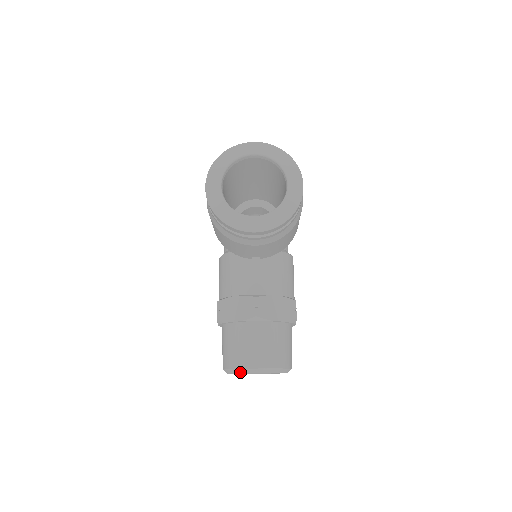
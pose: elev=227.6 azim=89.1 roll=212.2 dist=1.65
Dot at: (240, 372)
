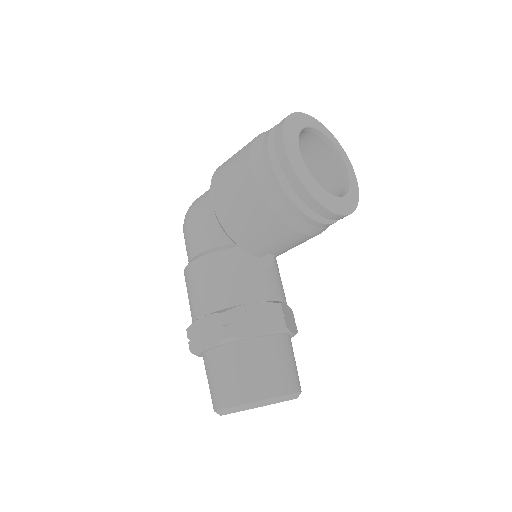
Dot at: (269, 403)
